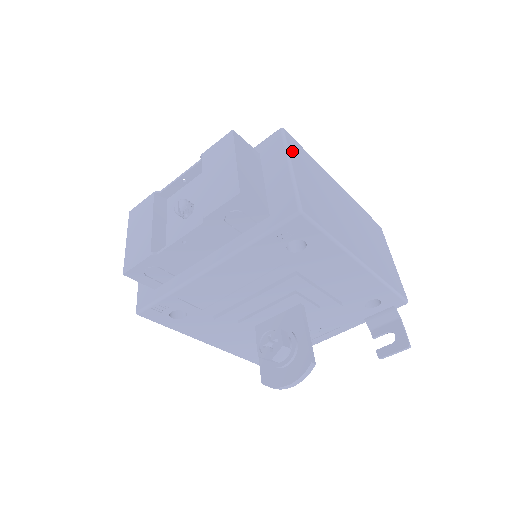
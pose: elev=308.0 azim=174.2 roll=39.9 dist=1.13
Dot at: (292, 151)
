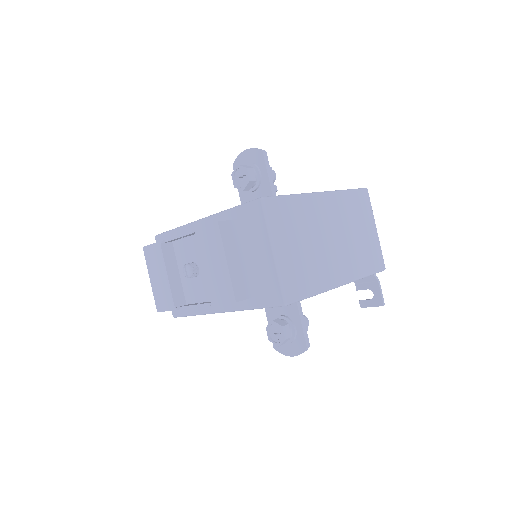
Dot at: (274, 225)
